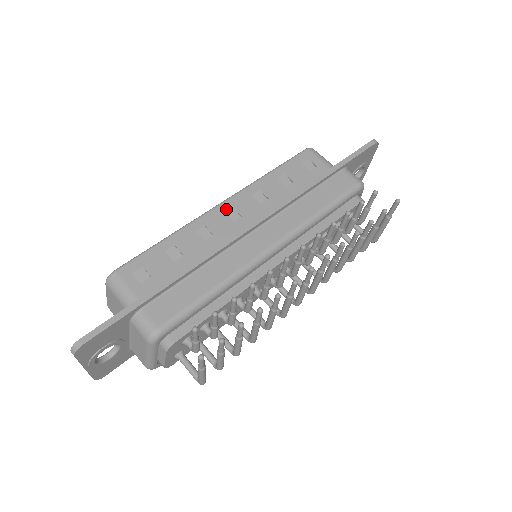
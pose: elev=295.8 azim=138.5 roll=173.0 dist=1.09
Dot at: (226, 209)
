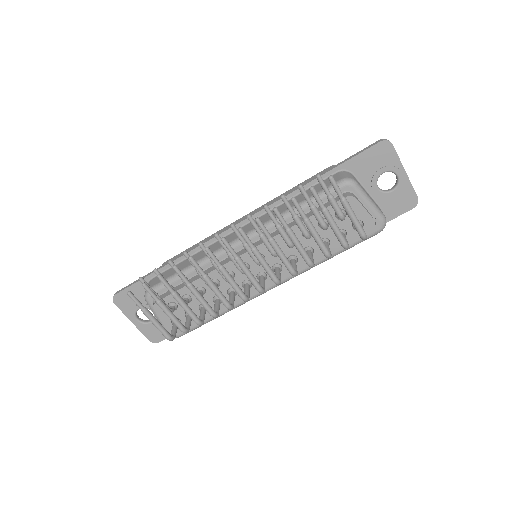
Dot at: occluded
